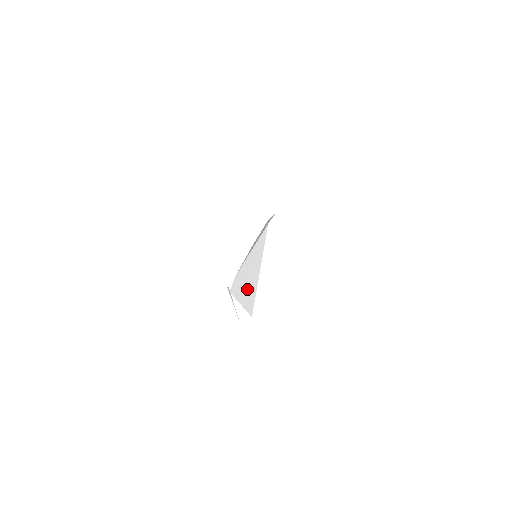
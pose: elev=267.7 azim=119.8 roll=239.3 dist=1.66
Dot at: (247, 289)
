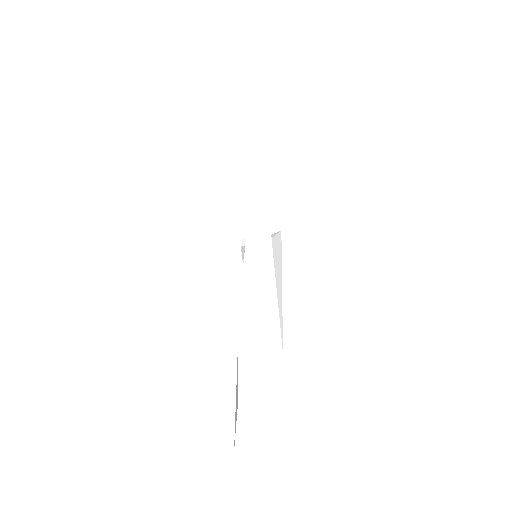
Dot at: (263, 318)
